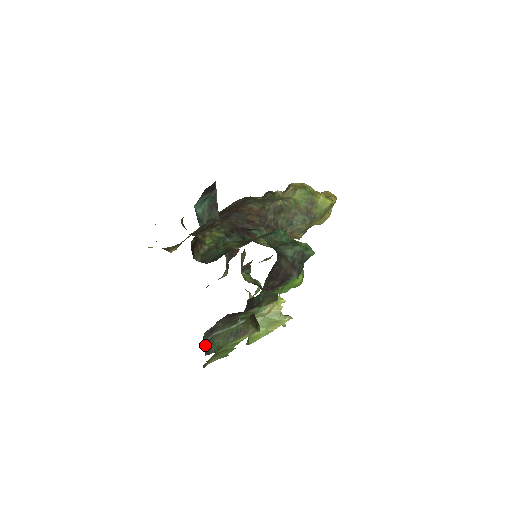
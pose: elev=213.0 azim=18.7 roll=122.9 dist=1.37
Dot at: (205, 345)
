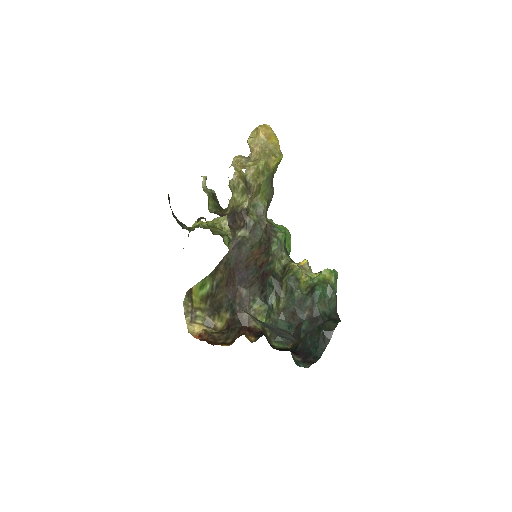
Dot at: occluded
